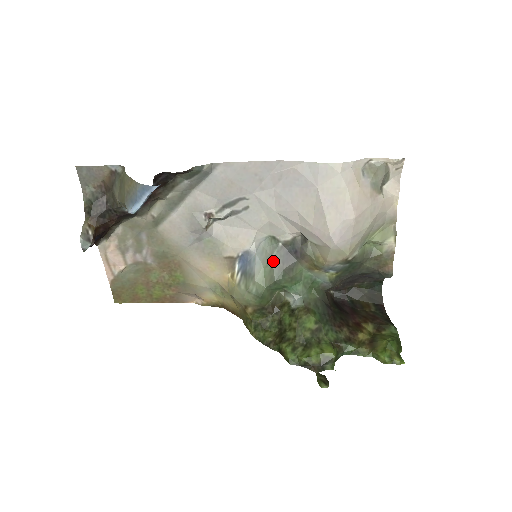
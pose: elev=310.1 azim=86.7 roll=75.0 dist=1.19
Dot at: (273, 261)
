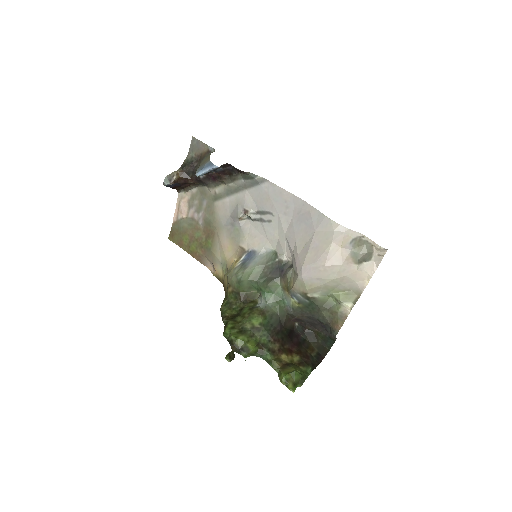
Dot at: (265, 267)
